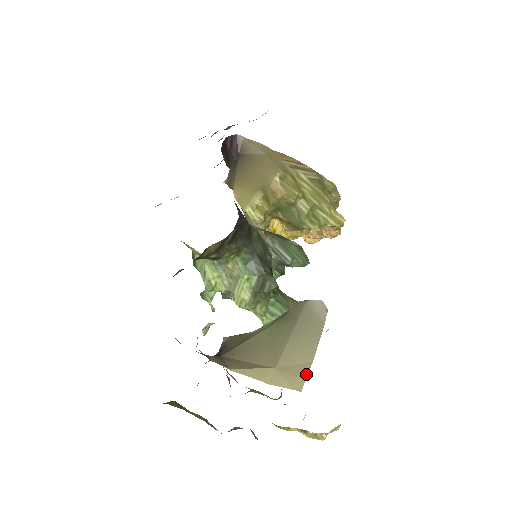
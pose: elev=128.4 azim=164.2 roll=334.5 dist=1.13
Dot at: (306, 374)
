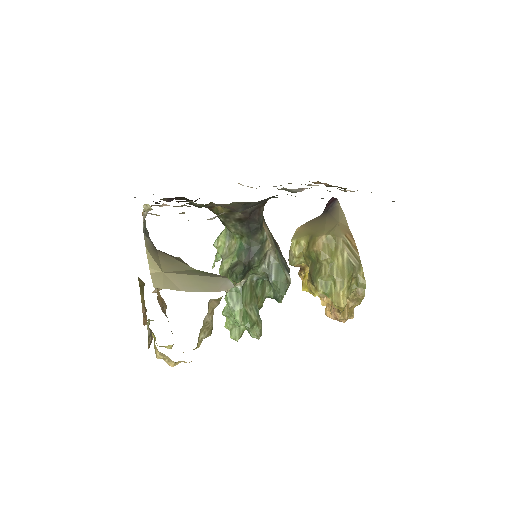
Dot at: (169, 288)
